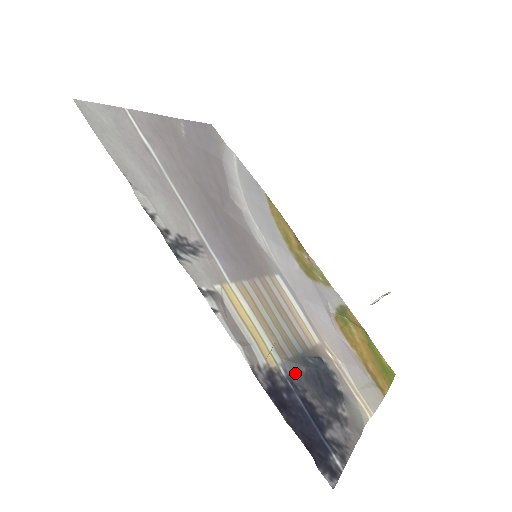
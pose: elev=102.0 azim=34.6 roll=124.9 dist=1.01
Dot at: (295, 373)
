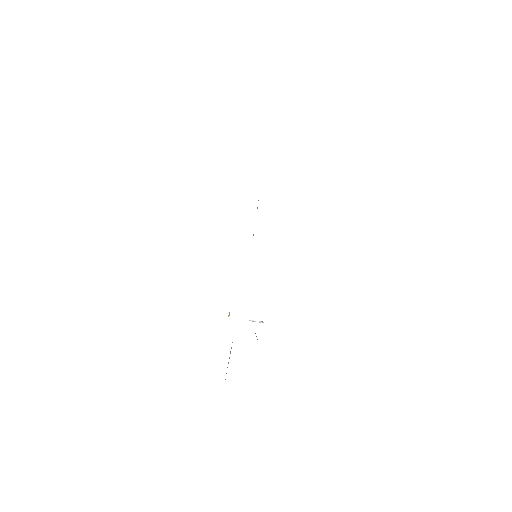
Dot at: occluded
